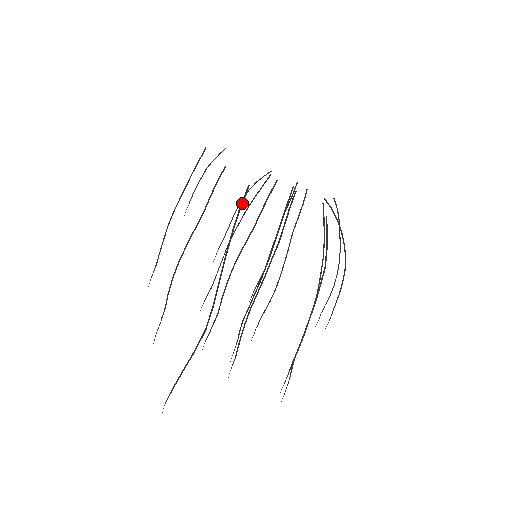
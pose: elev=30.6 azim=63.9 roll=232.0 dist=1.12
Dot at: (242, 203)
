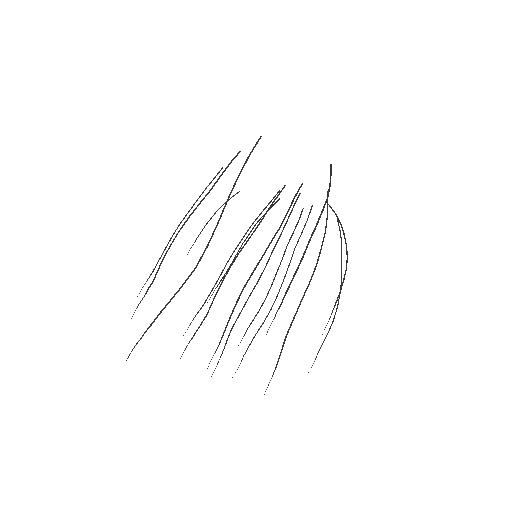
Dot at: (253, 149)
